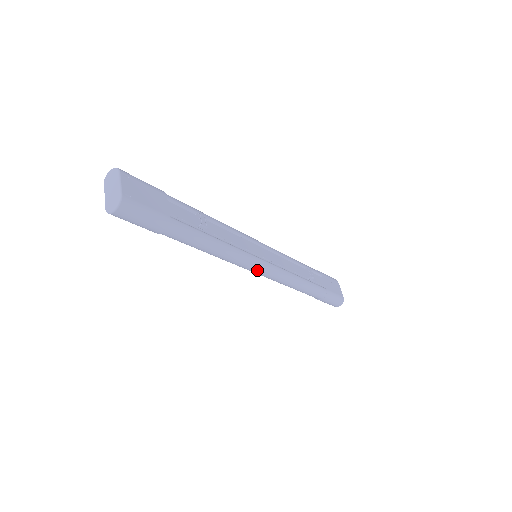
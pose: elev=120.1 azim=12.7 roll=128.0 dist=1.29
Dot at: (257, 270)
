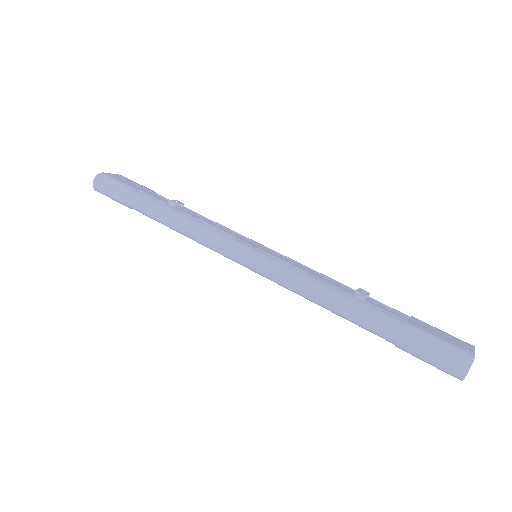
Dot at: (240, 255)
